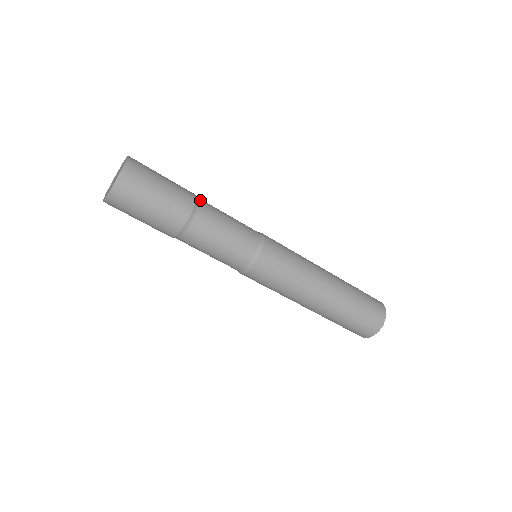
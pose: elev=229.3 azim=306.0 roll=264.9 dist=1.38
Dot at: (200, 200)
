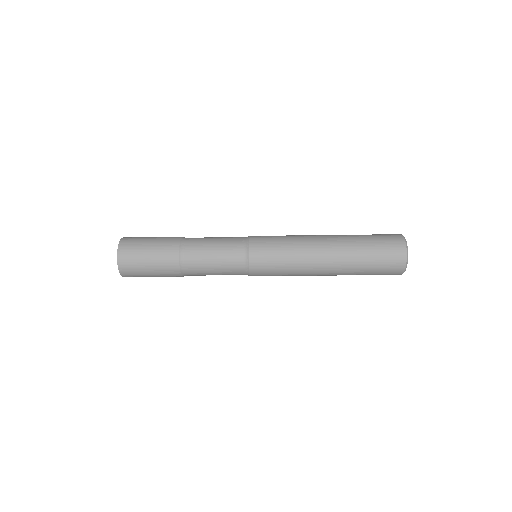
Dot at: (183, 252)
